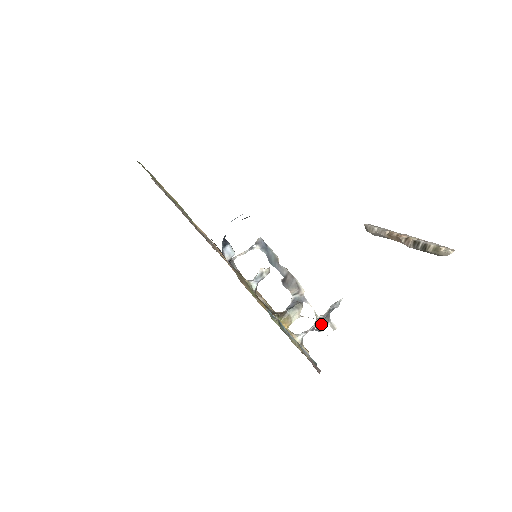
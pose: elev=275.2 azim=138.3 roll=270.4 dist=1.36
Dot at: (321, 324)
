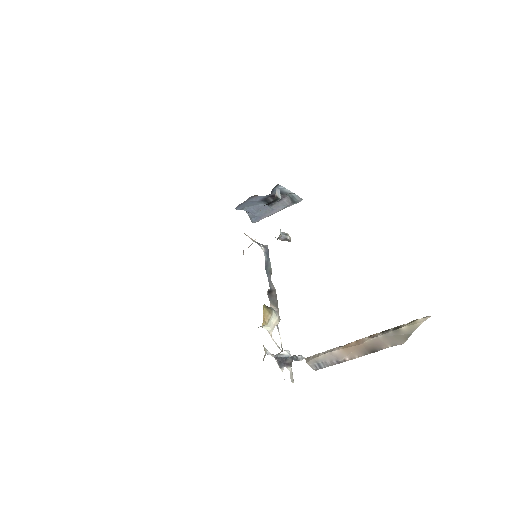
Dot at: (289, 354)
